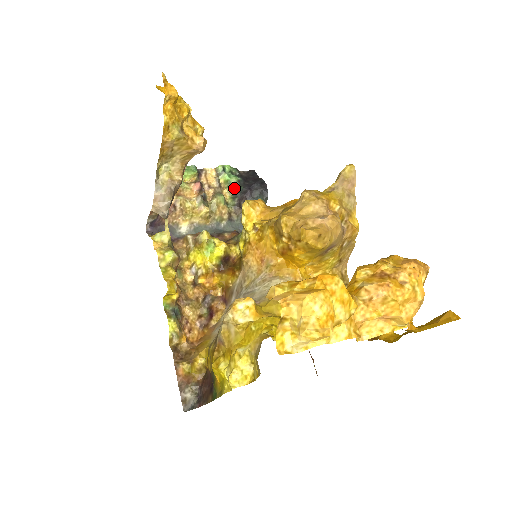
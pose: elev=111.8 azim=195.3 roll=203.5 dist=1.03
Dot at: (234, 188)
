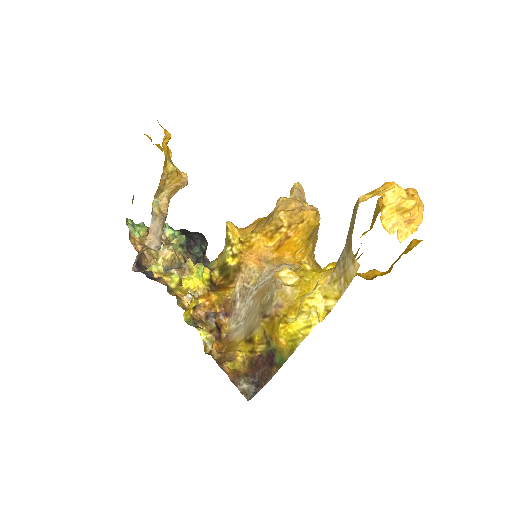
Dot at: (180, 239)
